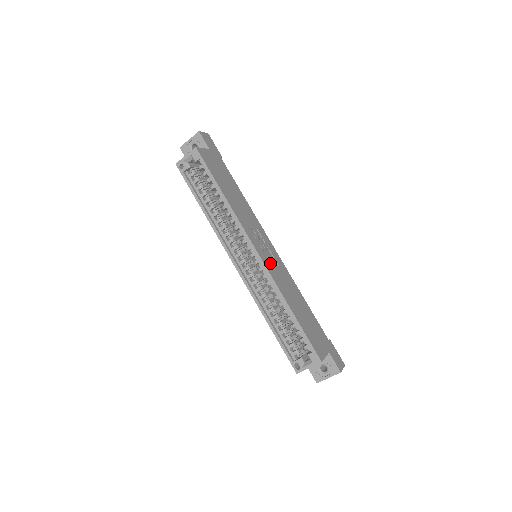
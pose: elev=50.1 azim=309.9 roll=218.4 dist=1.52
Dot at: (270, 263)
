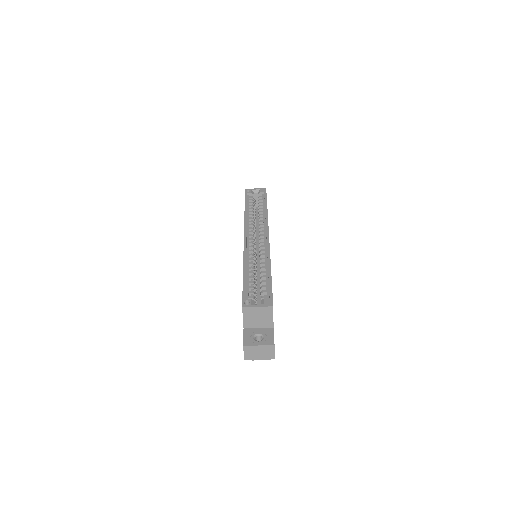
Dot at: occluded
